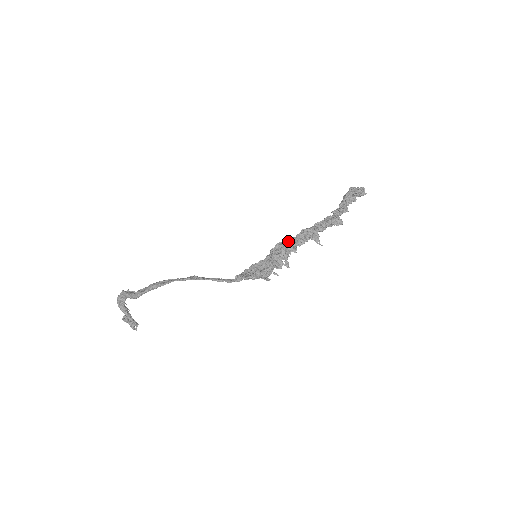
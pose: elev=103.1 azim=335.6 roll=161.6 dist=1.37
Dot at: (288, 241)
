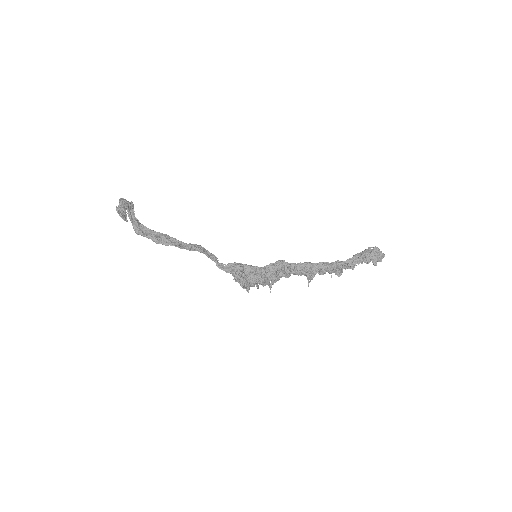
Dot at: (287, 273)
